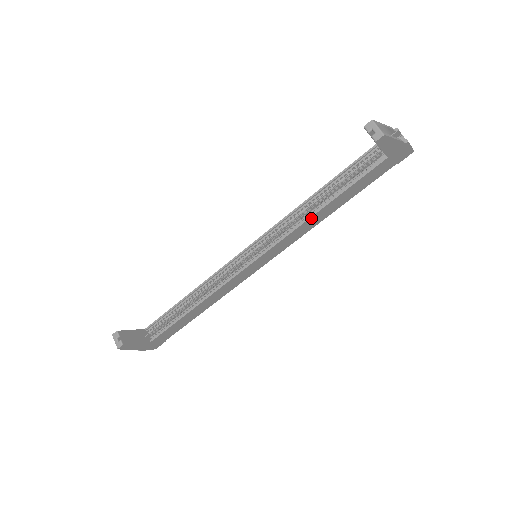
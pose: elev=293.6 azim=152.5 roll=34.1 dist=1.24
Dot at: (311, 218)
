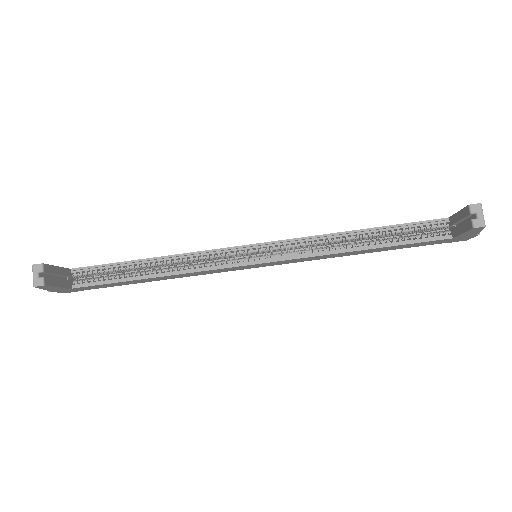
Dot at: (343, 252)
